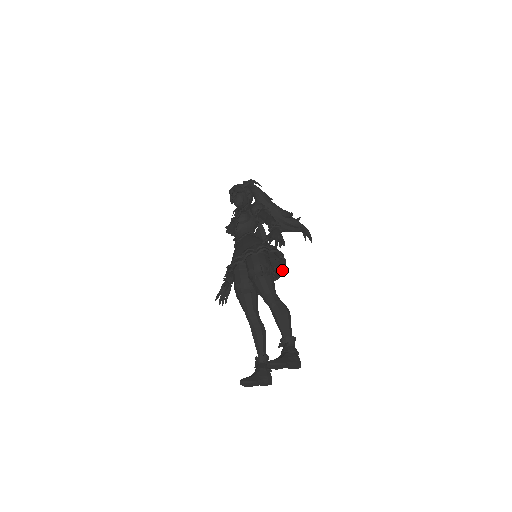
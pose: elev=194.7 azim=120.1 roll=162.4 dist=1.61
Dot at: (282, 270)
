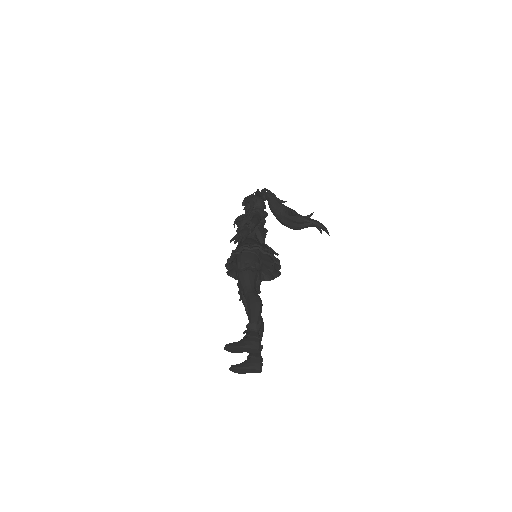
Dot at: (277, 265)
